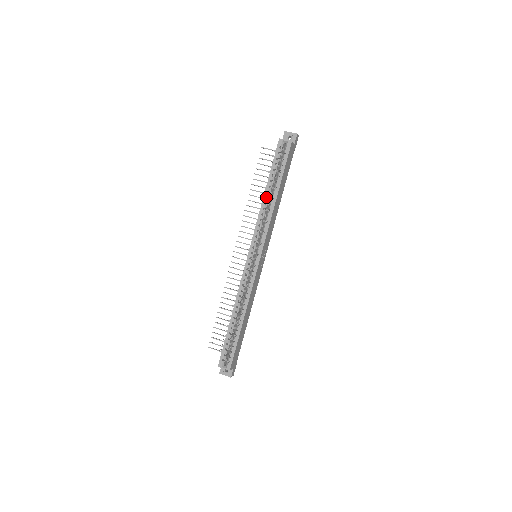
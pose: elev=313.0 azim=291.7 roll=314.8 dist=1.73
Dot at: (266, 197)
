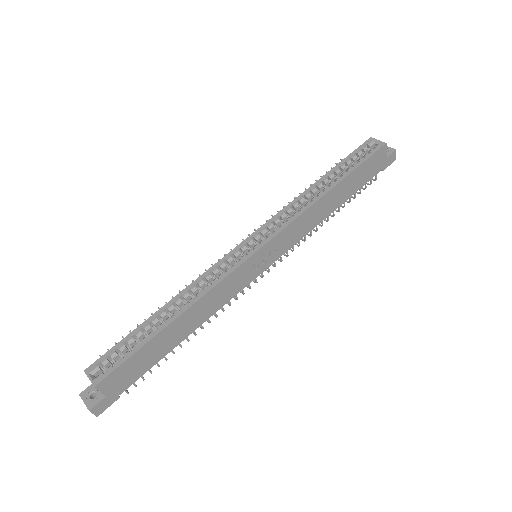
Dot at: (316, 188)
